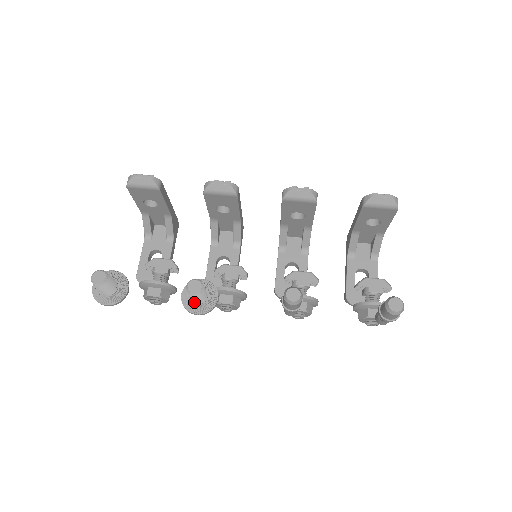
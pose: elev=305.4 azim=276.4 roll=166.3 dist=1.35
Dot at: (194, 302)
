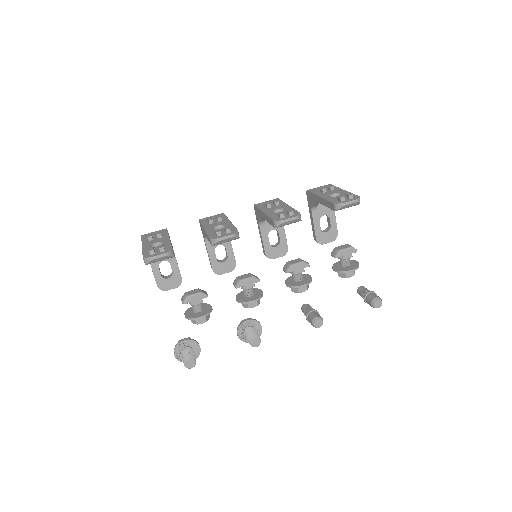
Dot at: occluded
